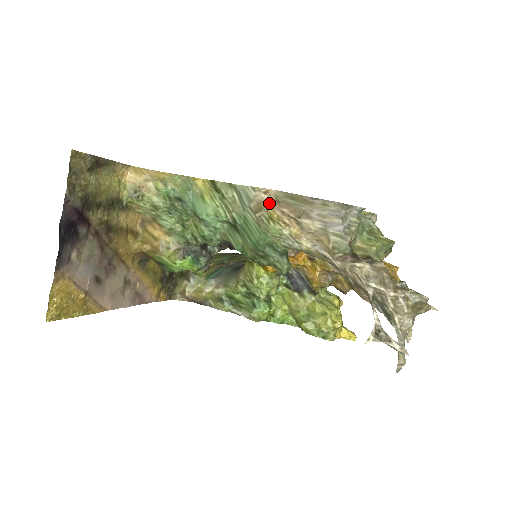
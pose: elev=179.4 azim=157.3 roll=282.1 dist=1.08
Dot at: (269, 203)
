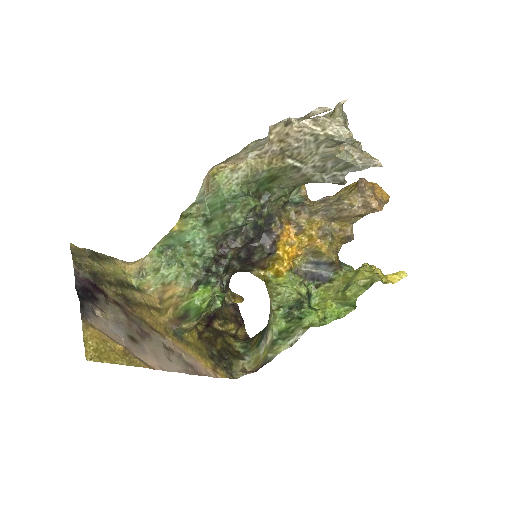
Dot at: (209, 173)
